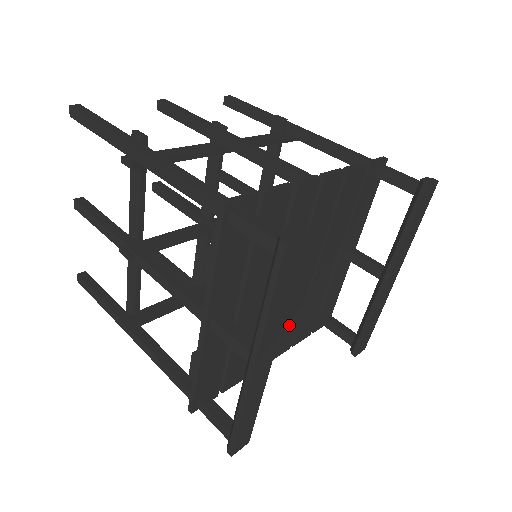
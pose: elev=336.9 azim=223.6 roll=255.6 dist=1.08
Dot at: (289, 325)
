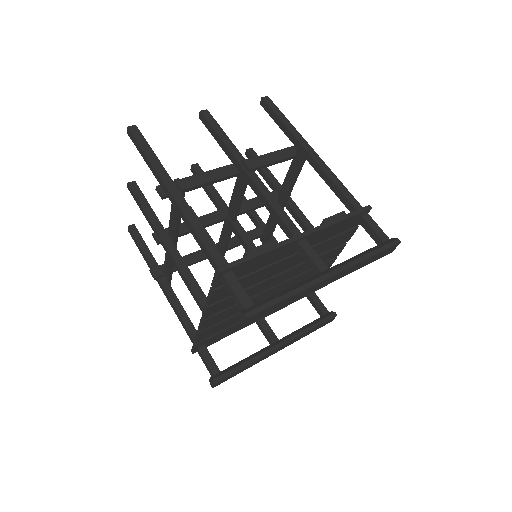
Dot at: (232, 311)
